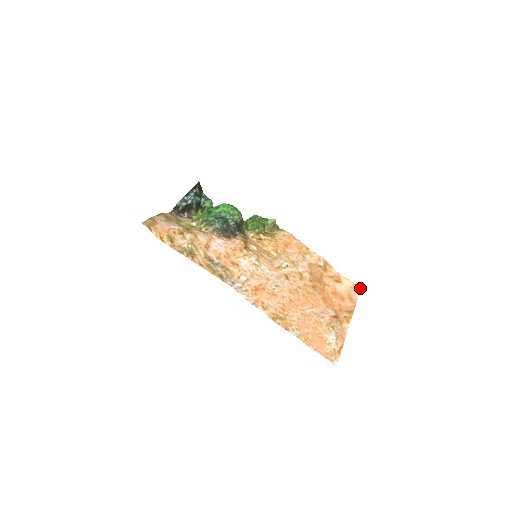
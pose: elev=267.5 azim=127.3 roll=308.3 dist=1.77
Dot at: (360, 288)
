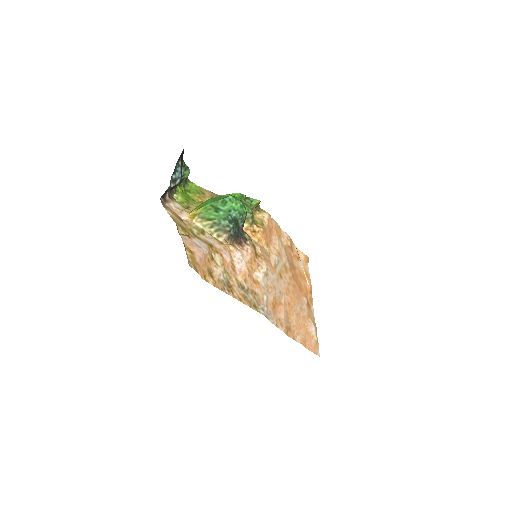
Dot at: occluded
